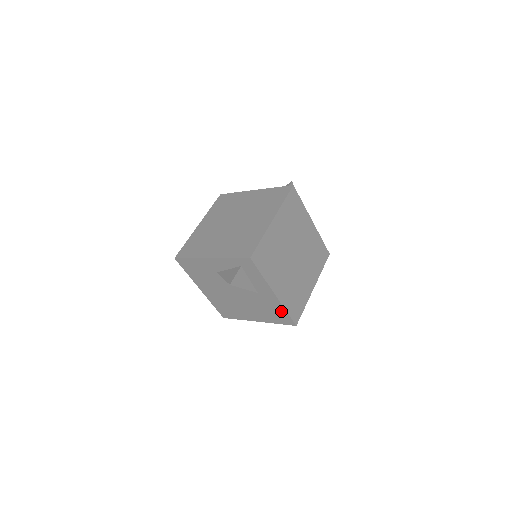
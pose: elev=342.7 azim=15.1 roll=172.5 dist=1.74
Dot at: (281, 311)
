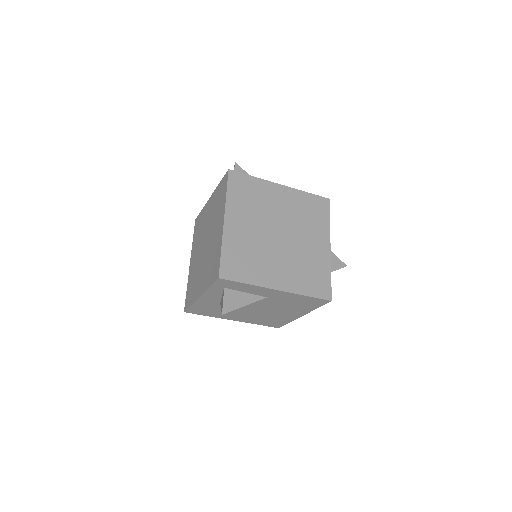
Dot at: (303, 298)
